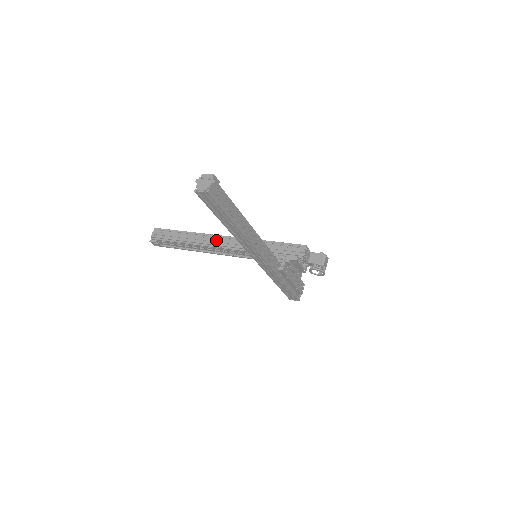
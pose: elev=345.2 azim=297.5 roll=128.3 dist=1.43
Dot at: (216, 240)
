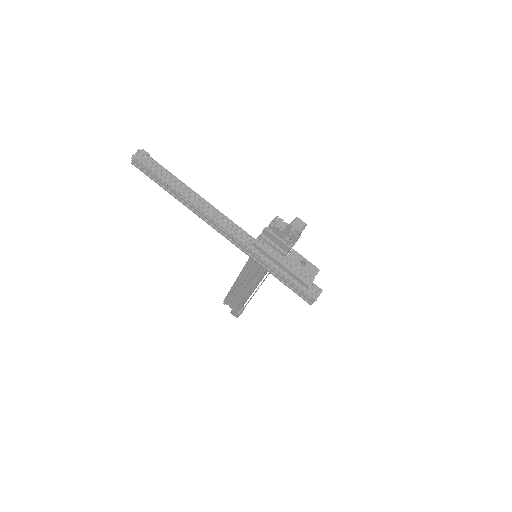
Dot at: occluded
